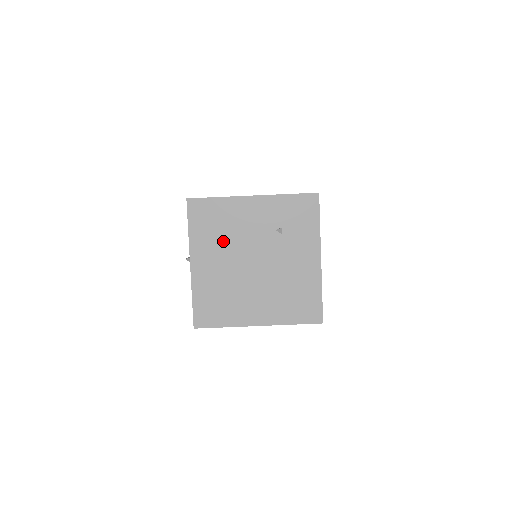
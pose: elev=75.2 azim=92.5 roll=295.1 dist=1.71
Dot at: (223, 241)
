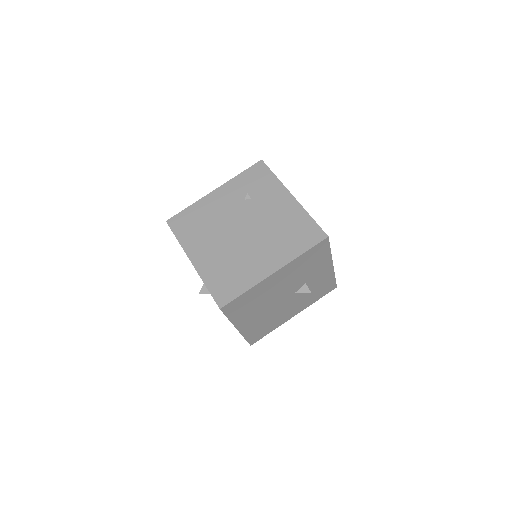
Dot at: (208, 231)
